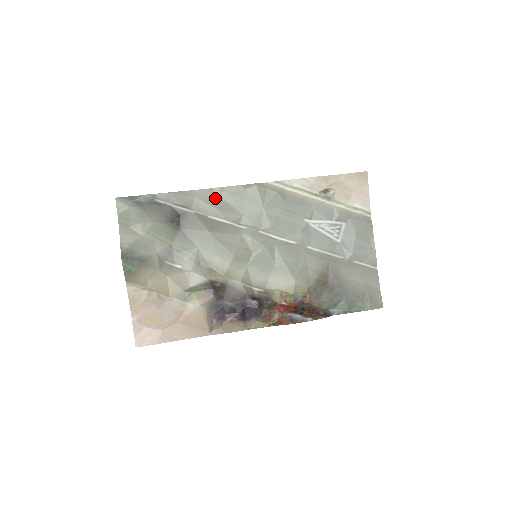
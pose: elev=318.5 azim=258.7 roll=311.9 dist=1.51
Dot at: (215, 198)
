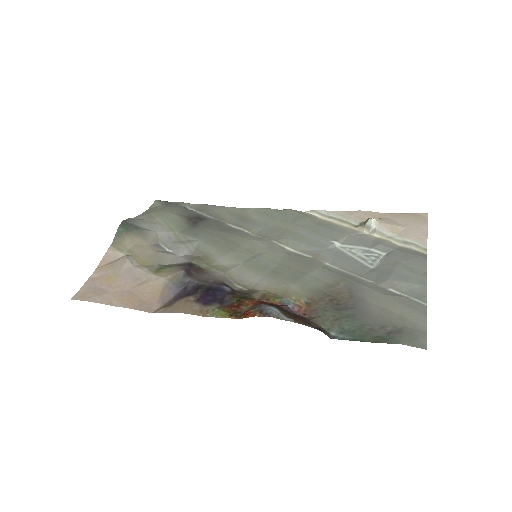
Dot at: (242, 214)
